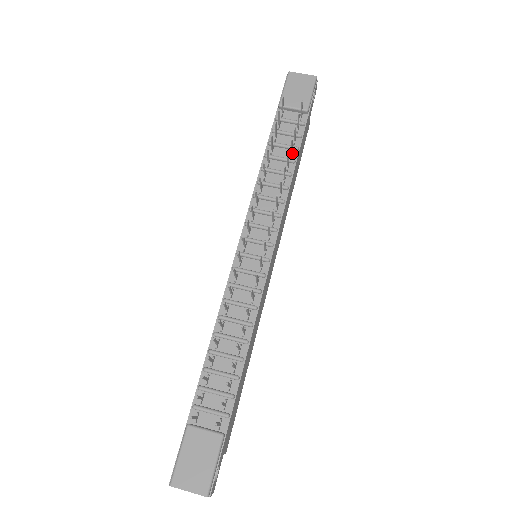
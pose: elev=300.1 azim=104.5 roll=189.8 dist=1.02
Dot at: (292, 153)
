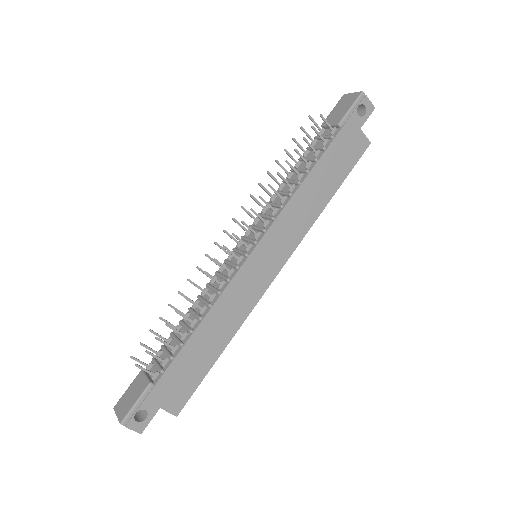
Dot at: (311, 165)
